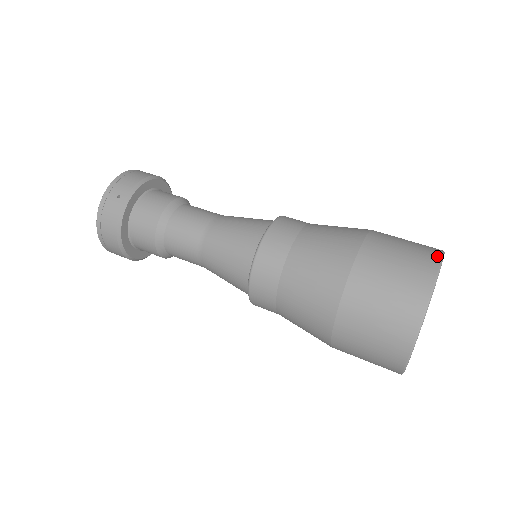
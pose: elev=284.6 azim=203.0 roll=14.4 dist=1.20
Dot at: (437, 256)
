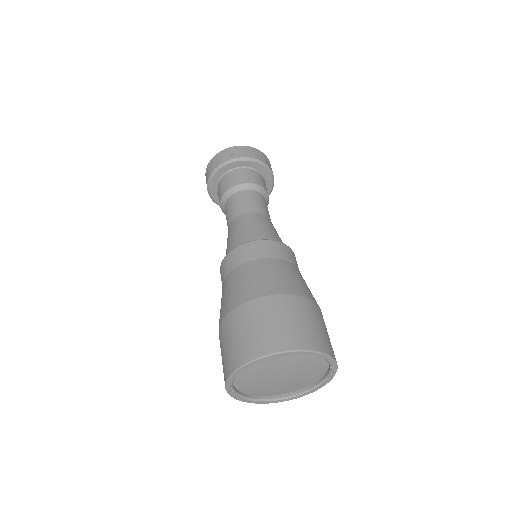
Dot at: (314, 347)
